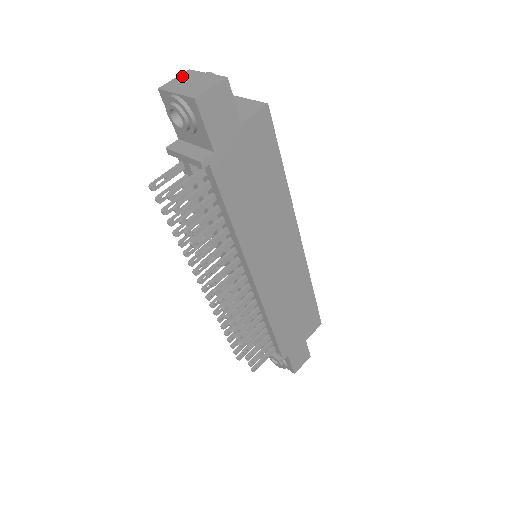
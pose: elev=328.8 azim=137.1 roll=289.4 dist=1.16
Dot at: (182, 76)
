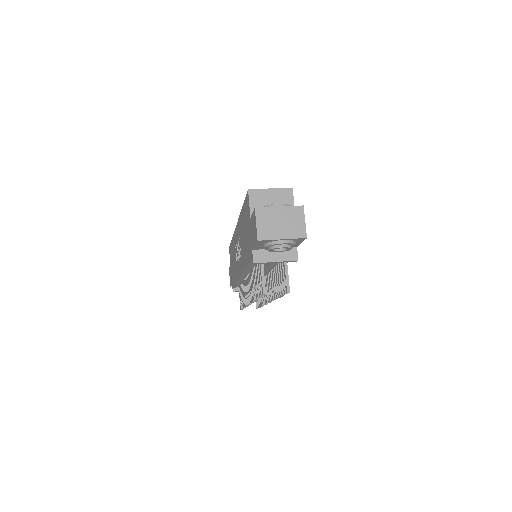
Dot at: (261, 218)
